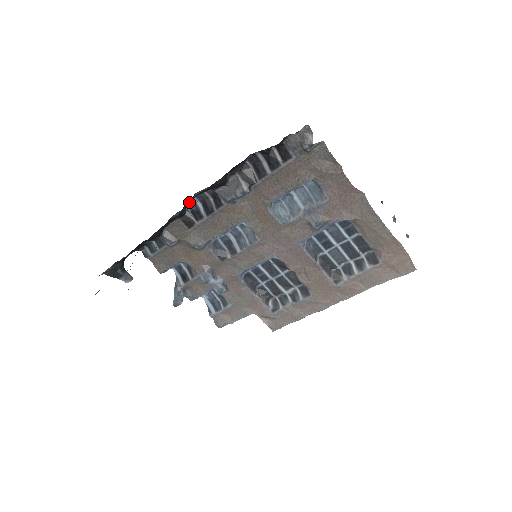
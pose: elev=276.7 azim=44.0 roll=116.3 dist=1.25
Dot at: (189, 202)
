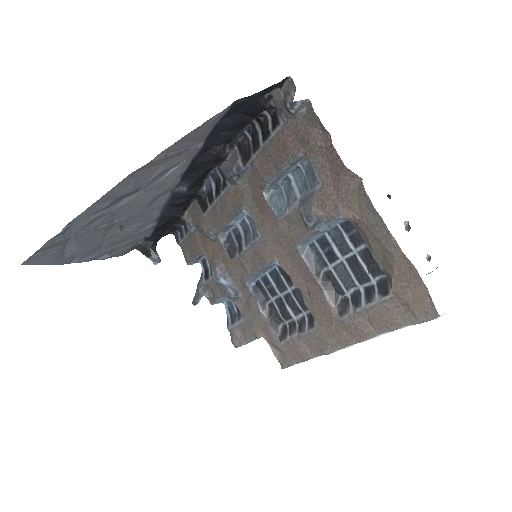
Dot at: (192, 175)
